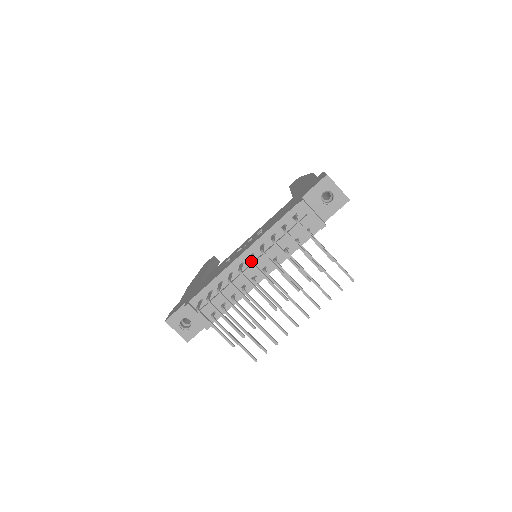
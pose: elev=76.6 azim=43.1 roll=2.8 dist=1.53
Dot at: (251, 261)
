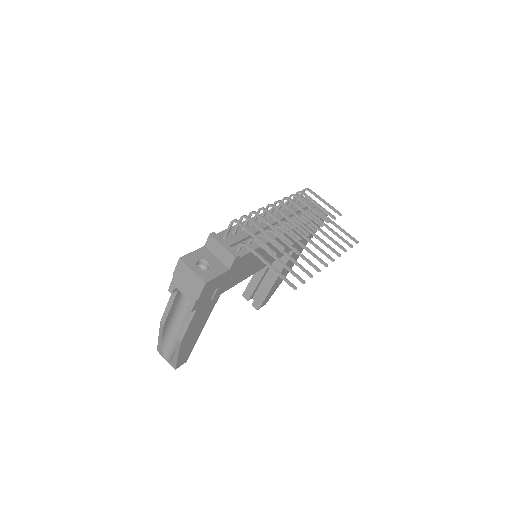
Dot at: occluded
